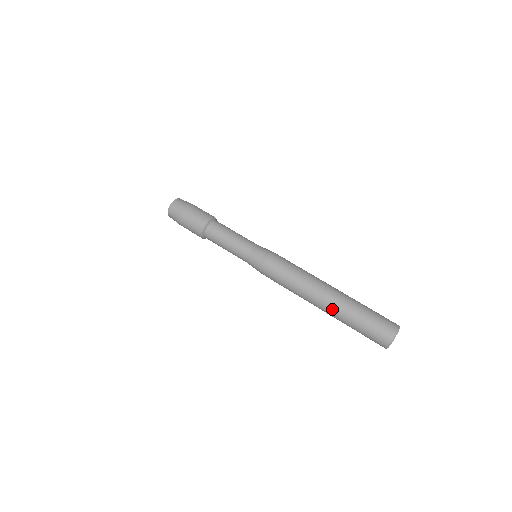
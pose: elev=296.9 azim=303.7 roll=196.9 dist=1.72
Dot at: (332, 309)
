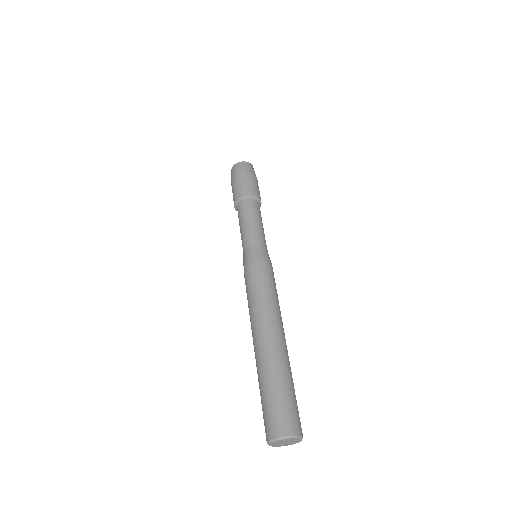
Dot at: (263, 352)
